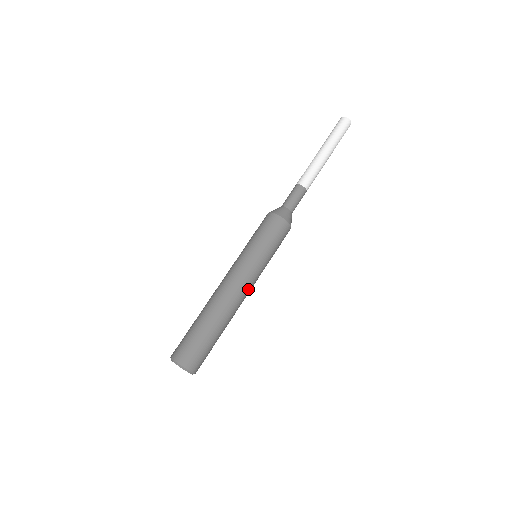
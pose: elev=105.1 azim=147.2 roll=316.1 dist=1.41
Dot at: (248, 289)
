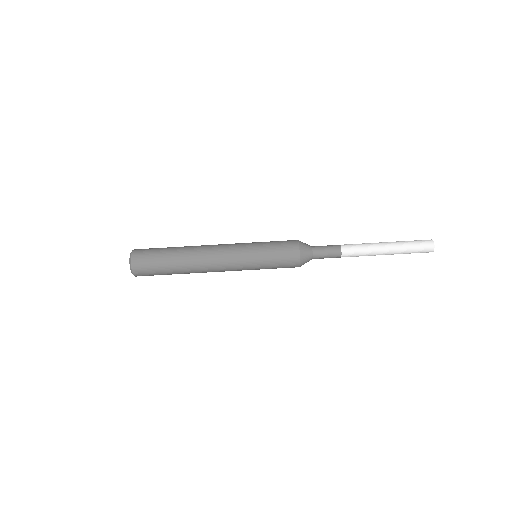
Dot at: occluded
